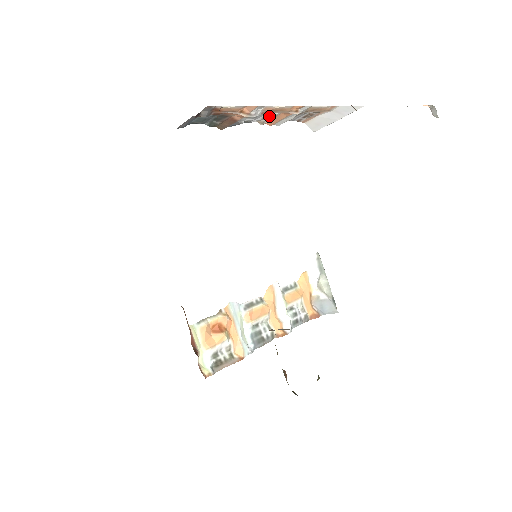
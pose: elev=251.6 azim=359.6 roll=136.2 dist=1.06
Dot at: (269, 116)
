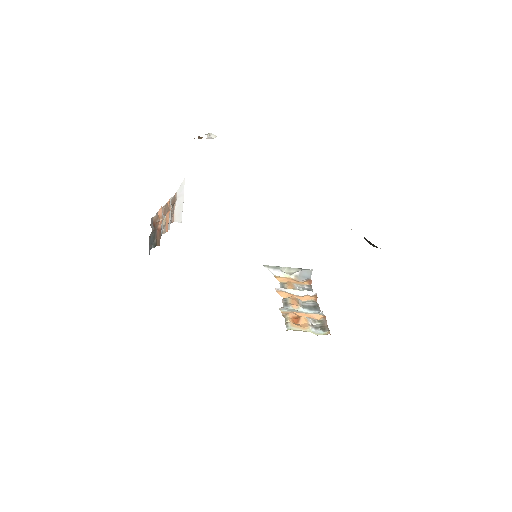
Dot at: (164, 223)
